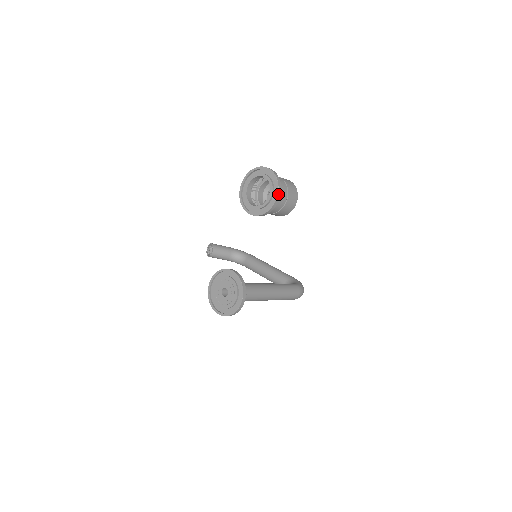
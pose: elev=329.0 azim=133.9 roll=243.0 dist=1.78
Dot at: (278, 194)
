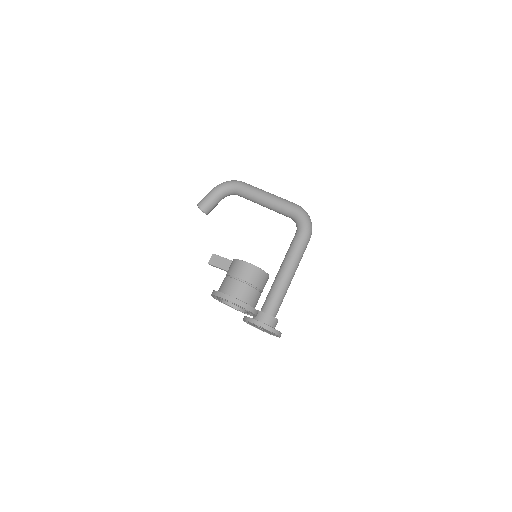
Dot at: (254, 313)
